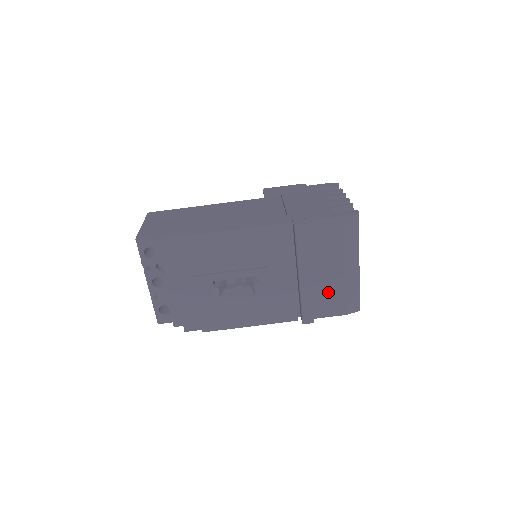
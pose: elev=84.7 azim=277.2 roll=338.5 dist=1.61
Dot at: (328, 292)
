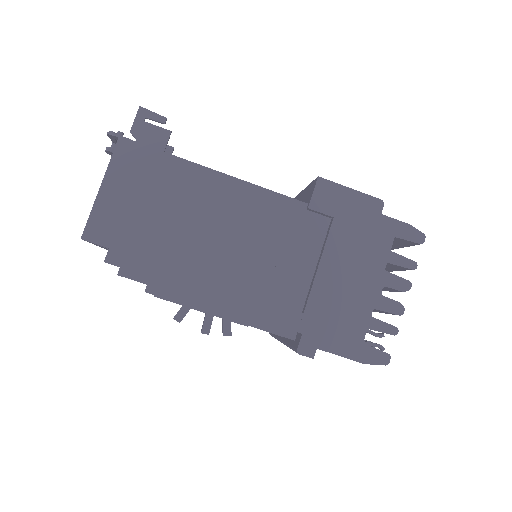
Dot at: occluded
